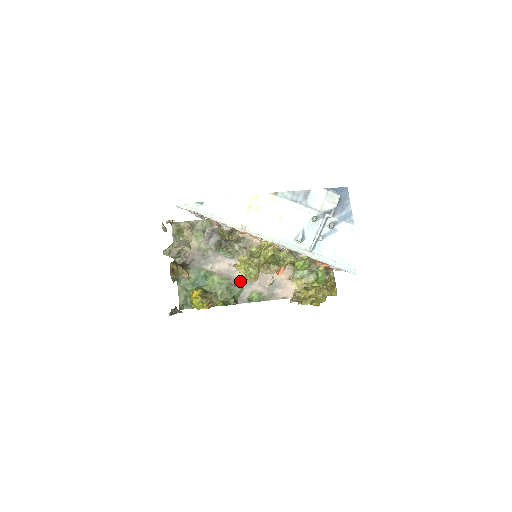
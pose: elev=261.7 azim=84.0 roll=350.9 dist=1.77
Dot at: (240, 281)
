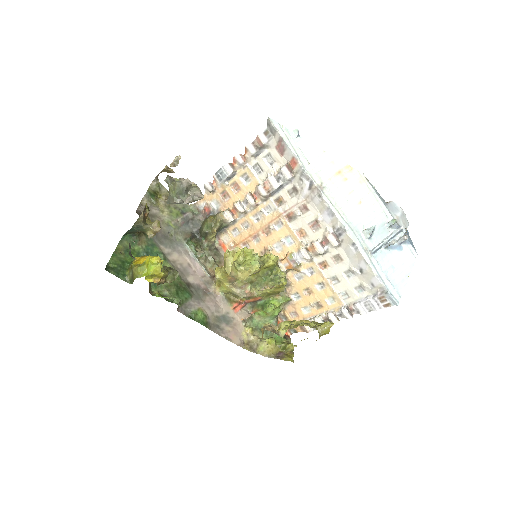
Dot at: (192, 288)
